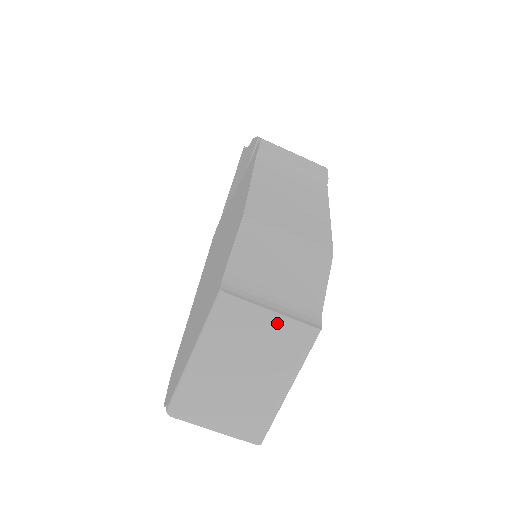
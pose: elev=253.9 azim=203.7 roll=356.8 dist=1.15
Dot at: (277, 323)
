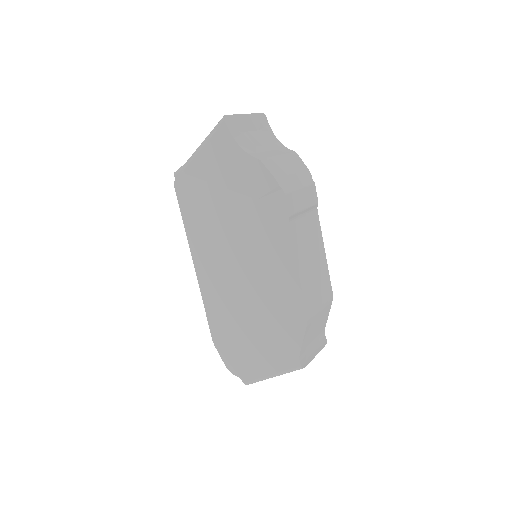
Dot at: occluded
